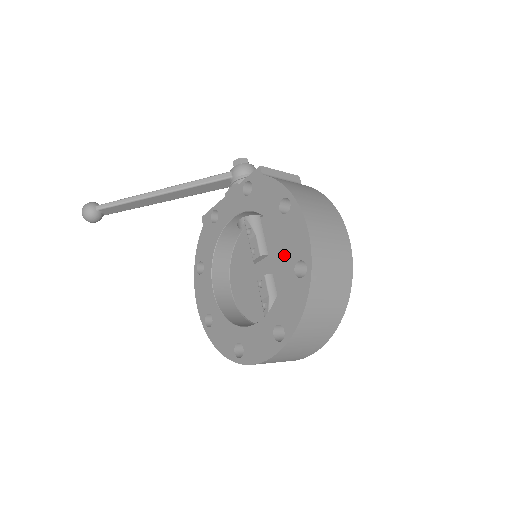
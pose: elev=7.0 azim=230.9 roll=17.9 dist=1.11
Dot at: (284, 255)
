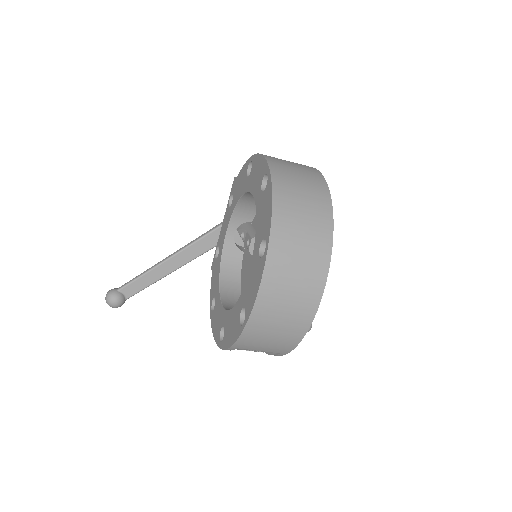
Dot at: (254, 194)
